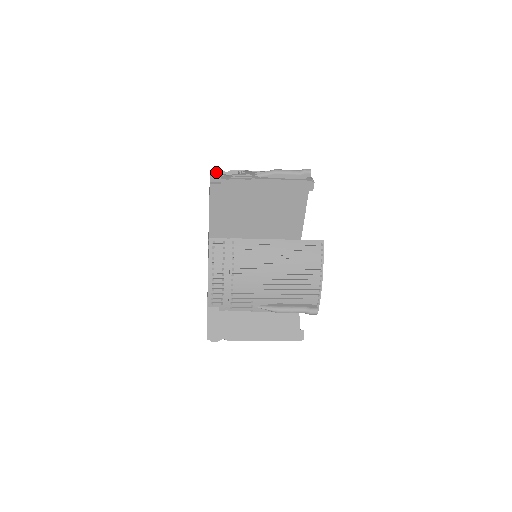
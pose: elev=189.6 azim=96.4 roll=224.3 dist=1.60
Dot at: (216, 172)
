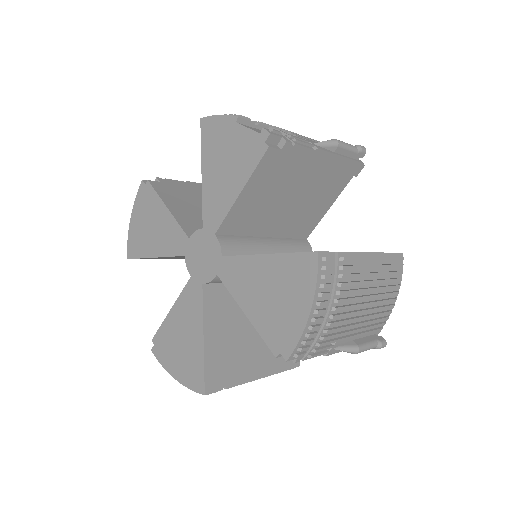
Dot at: (244, 121)
